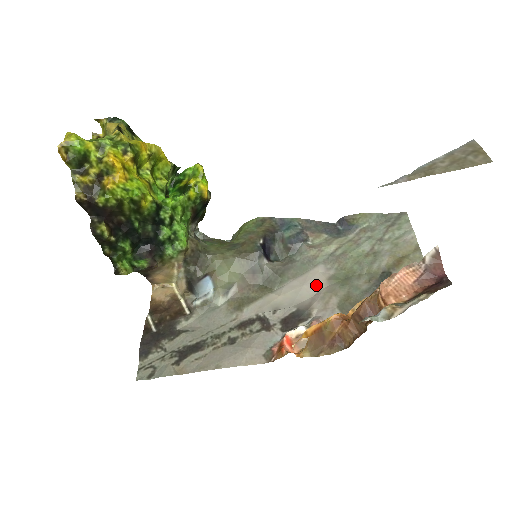
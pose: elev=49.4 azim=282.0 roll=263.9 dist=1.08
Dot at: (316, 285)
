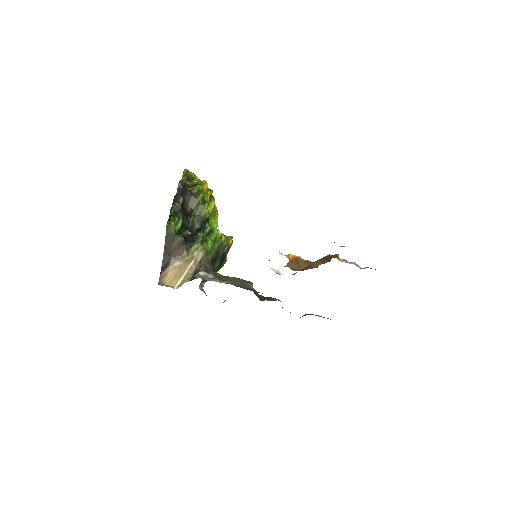
Dot at: occluded
